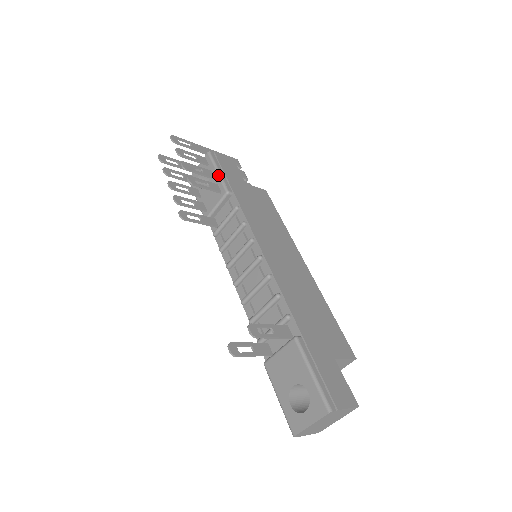
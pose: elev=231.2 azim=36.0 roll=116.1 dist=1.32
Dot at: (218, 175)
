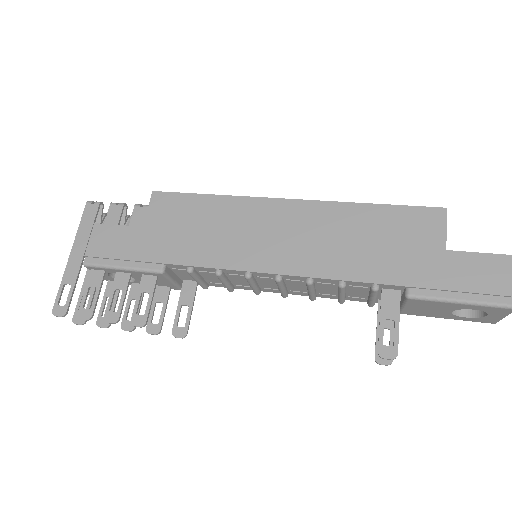
Dot at: (129, 271)
